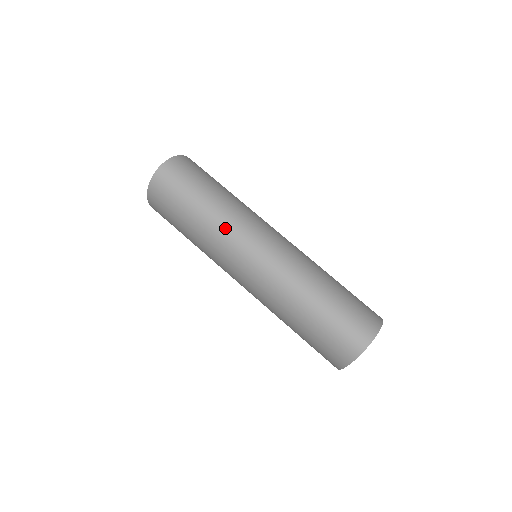
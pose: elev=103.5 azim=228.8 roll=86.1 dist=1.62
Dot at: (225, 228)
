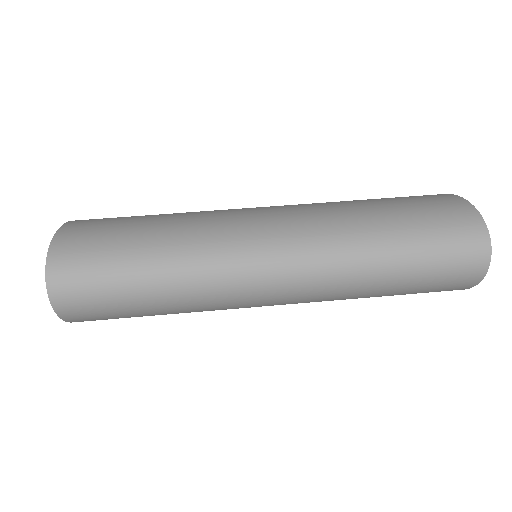
Dot at: (207, 282)
